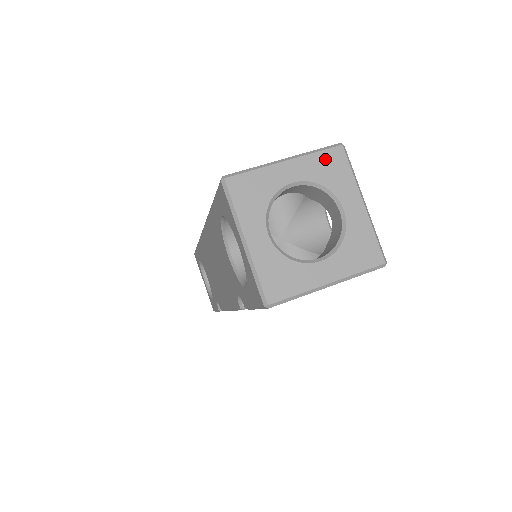
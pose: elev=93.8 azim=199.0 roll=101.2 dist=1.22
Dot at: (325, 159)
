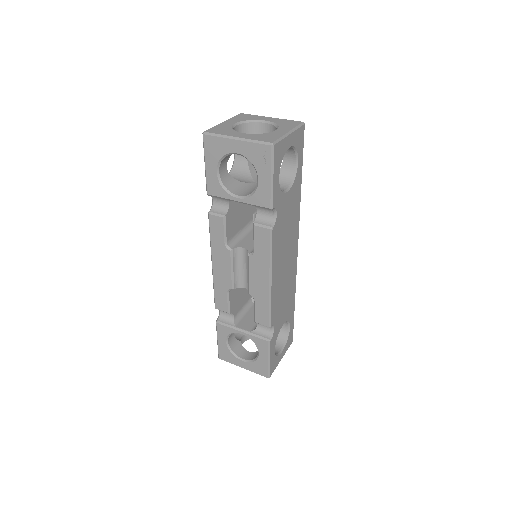
Dot at: (289, 121)
